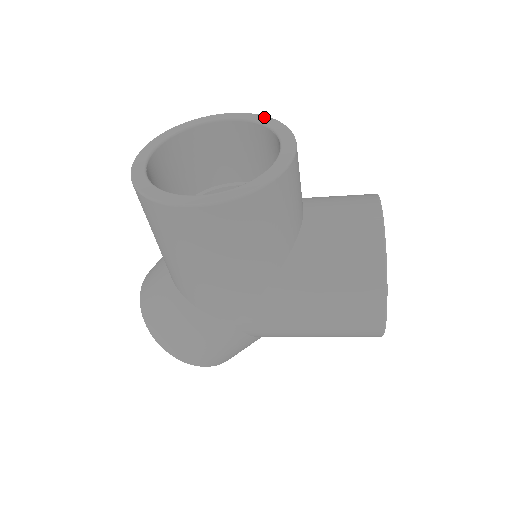
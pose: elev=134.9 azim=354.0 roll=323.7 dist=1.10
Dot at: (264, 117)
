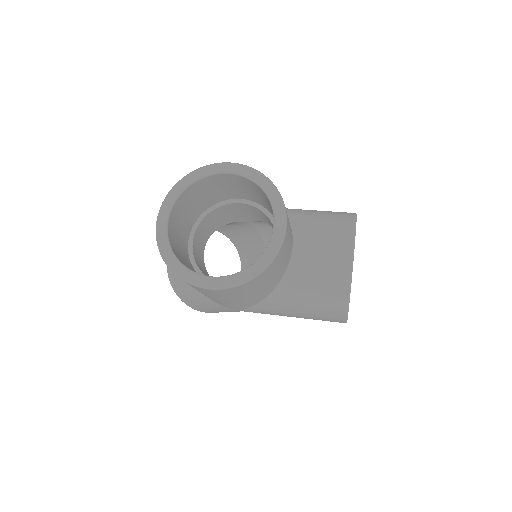
Dot at: (263, 178)
